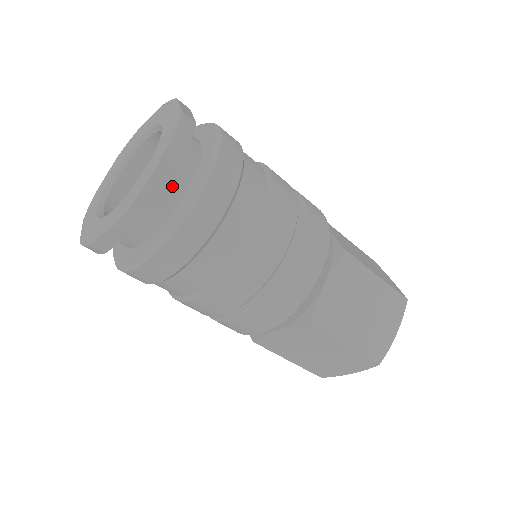
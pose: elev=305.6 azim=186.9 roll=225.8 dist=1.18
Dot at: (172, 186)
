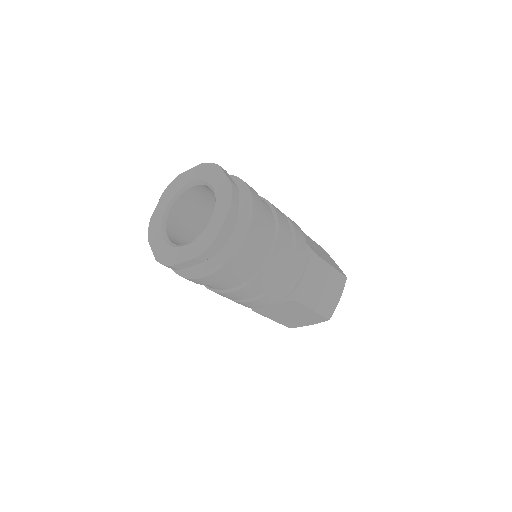
Dot at: occluded
